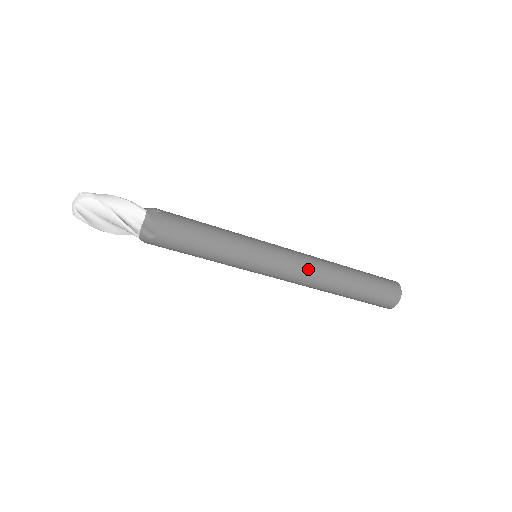
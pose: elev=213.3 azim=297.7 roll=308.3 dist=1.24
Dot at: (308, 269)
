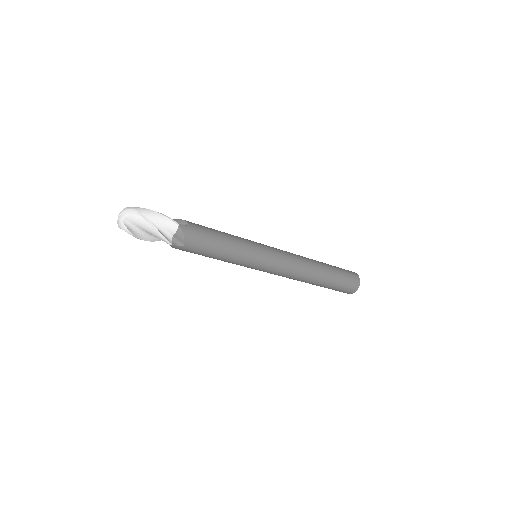
Dot at: (295, 267)
